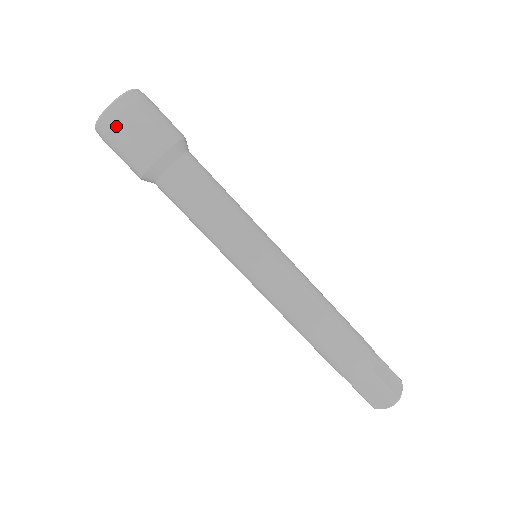
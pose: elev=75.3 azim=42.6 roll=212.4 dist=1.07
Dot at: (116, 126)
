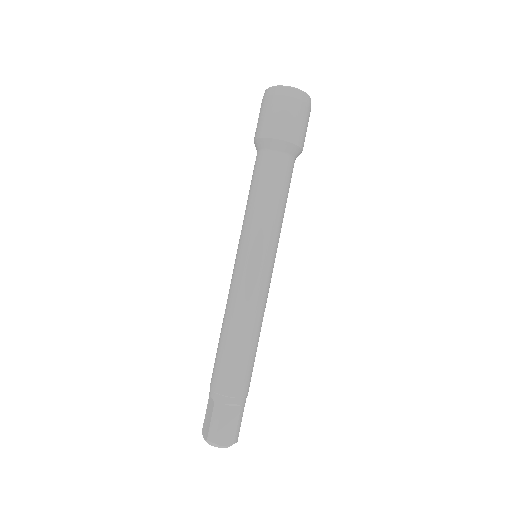
Dot at: (268, 99)
